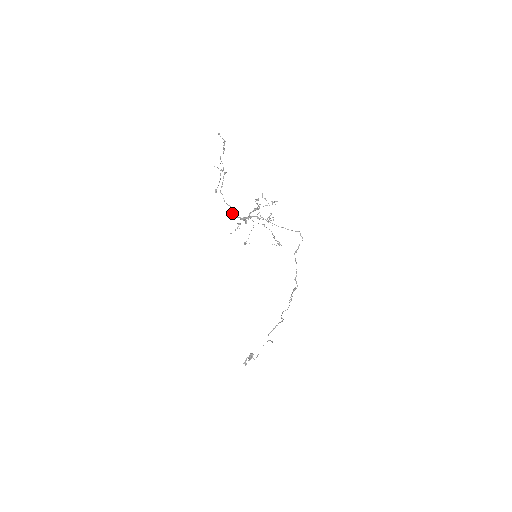
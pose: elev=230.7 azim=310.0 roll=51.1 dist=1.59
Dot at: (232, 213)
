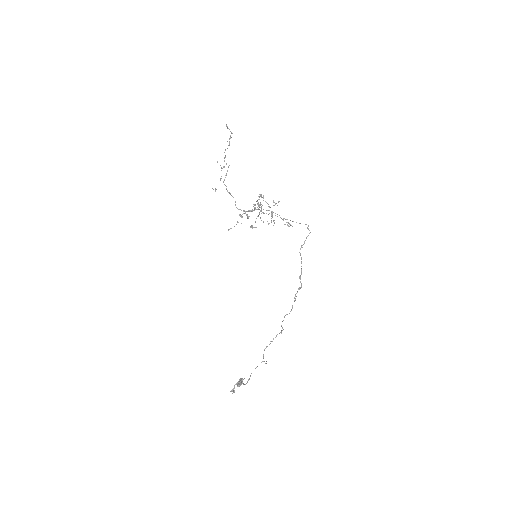
Dot at: (235, 204)
